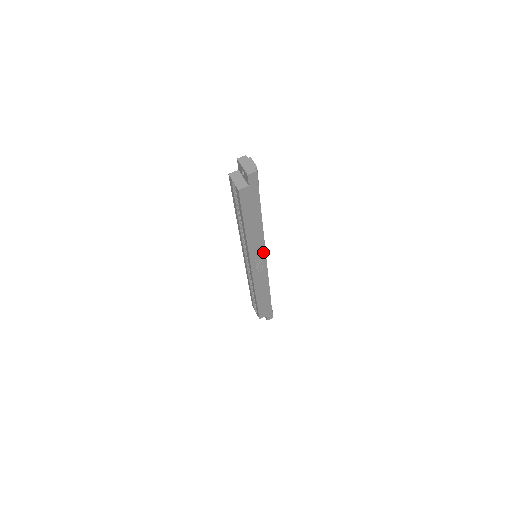
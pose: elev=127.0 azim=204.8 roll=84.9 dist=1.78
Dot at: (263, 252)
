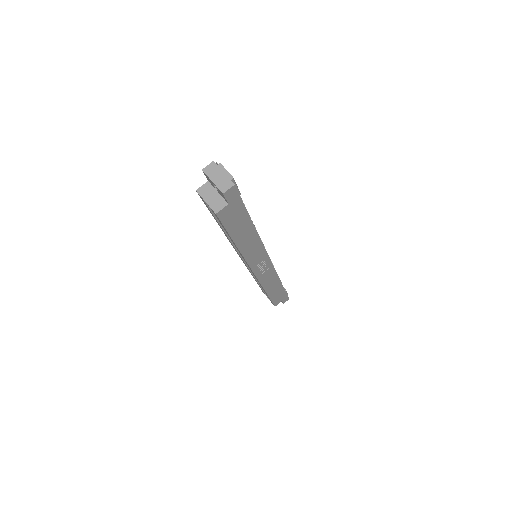
Dot at: (264, 255)
